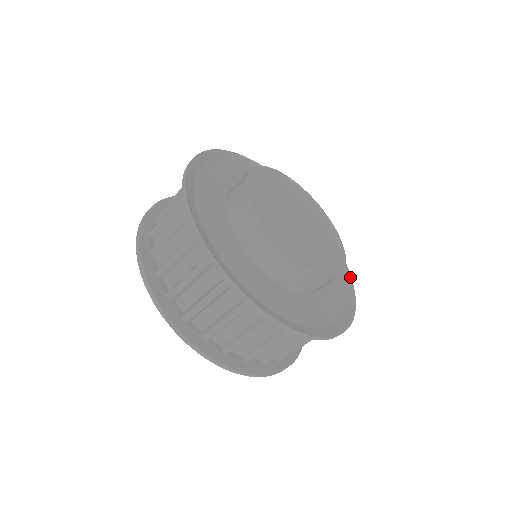
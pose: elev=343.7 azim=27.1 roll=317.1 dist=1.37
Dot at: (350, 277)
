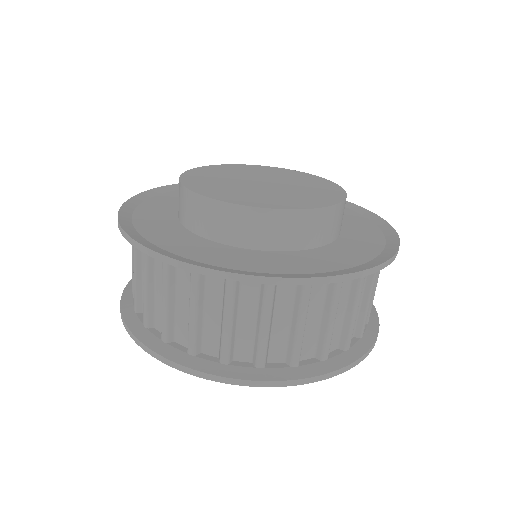
Dot at: (397, 241)
